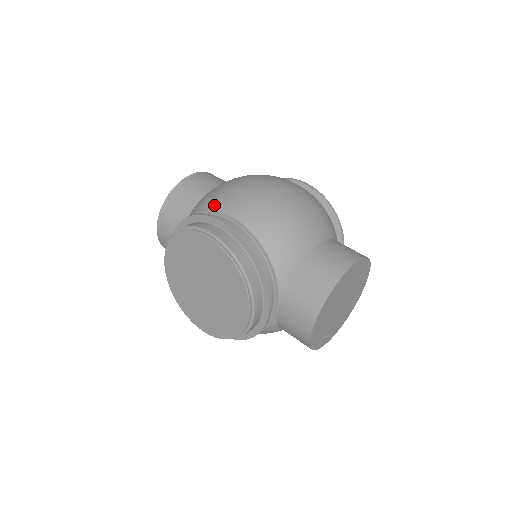
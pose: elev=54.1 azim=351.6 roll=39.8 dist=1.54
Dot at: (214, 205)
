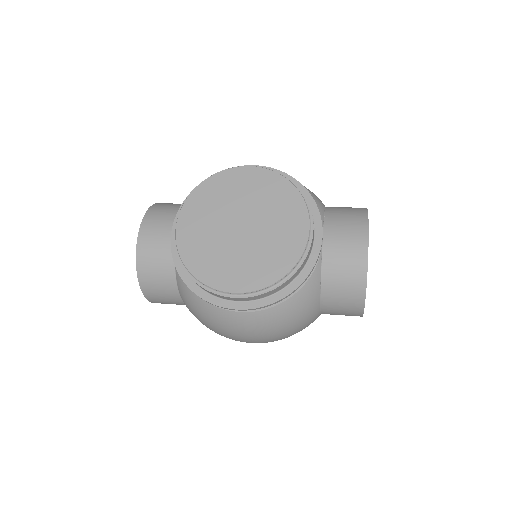
Dot at: occluded
